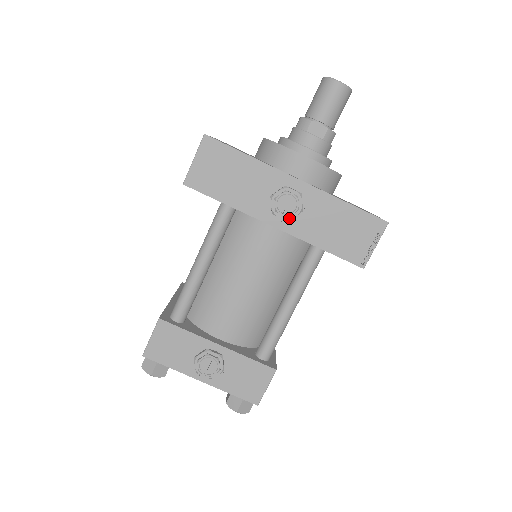
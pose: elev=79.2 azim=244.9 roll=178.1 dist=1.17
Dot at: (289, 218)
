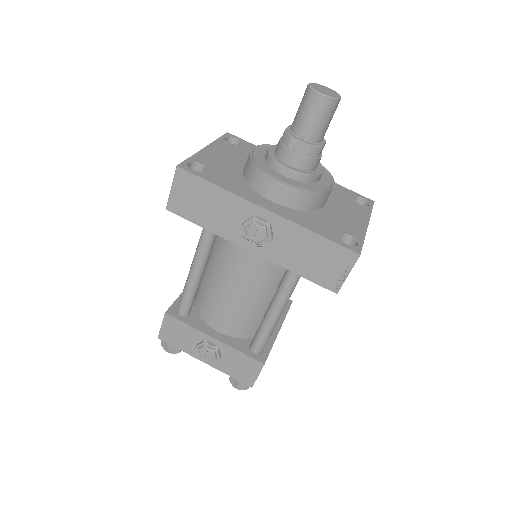
Dot at: (260, 245)
